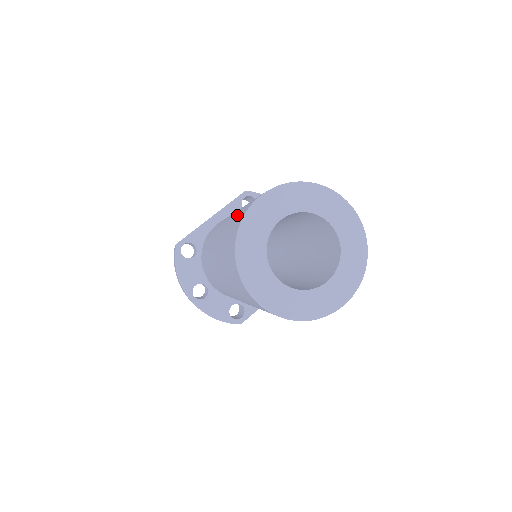
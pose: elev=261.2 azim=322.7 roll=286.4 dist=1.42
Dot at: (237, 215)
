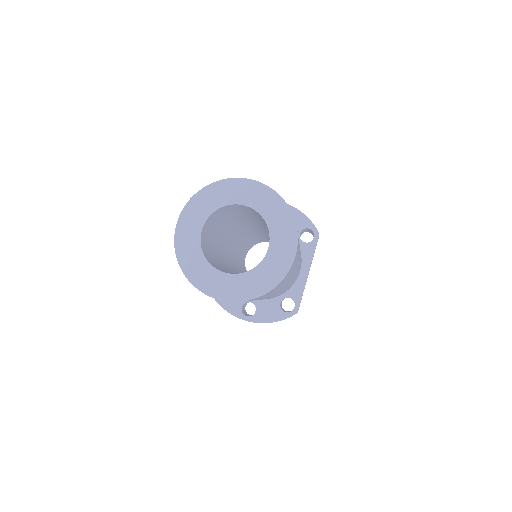
Dot at: occluded
